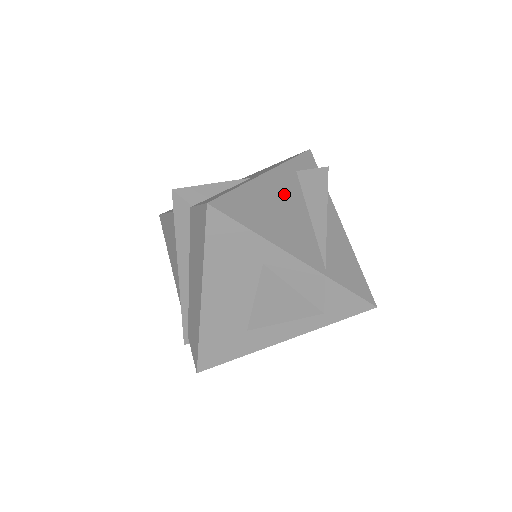
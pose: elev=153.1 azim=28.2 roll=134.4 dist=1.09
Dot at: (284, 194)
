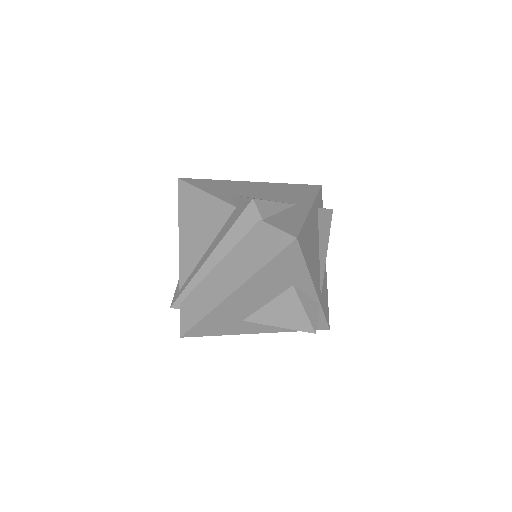
Dot at: (314, 230)
